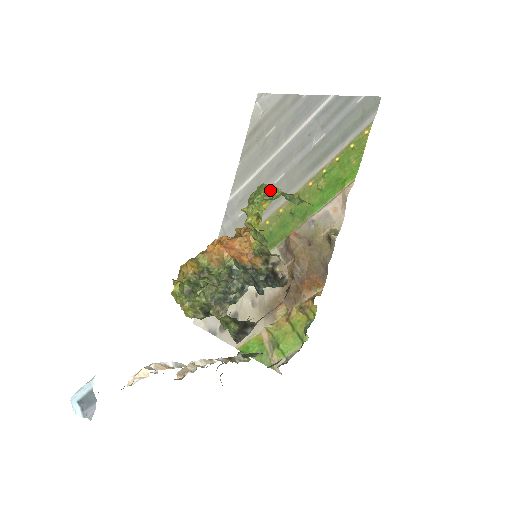
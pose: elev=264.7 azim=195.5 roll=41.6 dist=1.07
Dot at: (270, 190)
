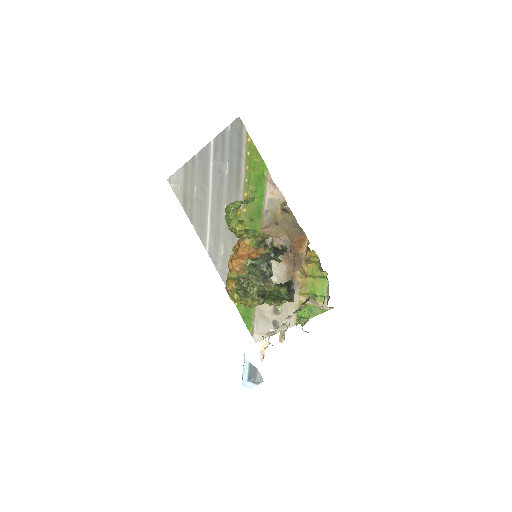
Dot at: (233, 205)
